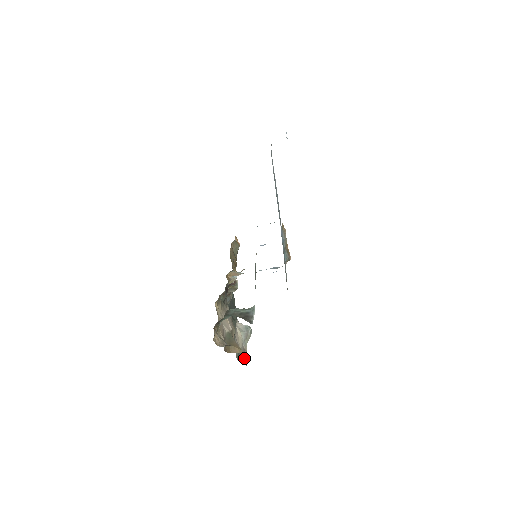
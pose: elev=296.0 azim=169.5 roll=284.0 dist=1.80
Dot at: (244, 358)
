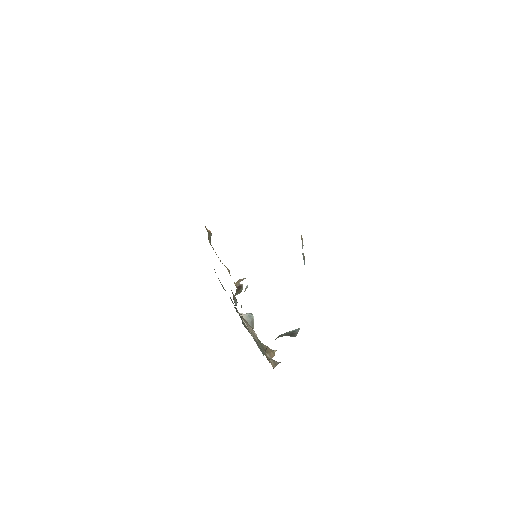
Dot at: occluded
